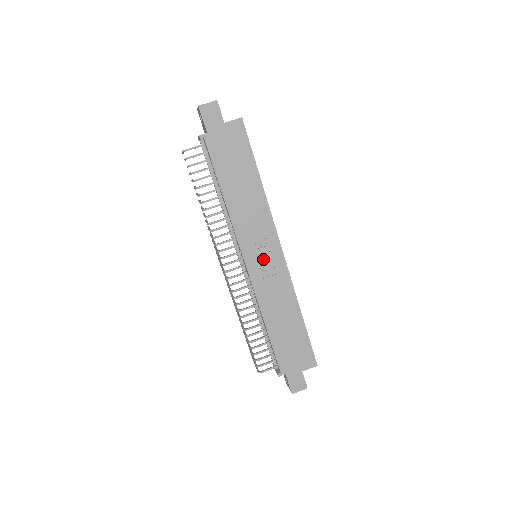
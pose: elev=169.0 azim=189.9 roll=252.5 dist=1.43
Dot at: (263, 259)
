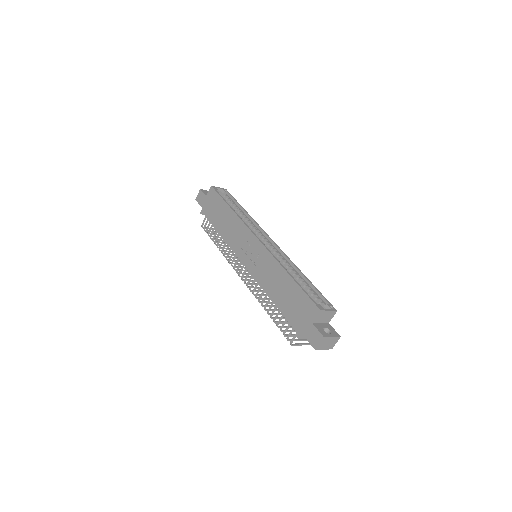
Dot at: (250, 253)
